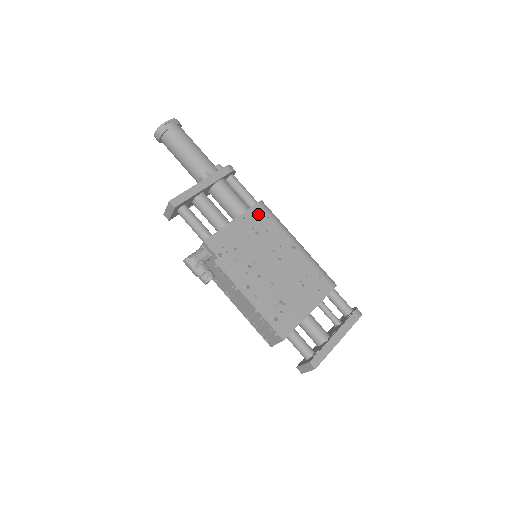
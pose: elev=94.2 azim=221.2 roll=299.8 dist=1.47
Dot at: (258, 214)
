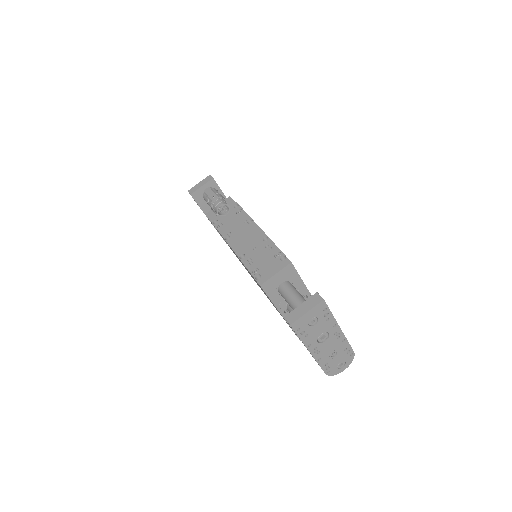
Dot at: occluded
